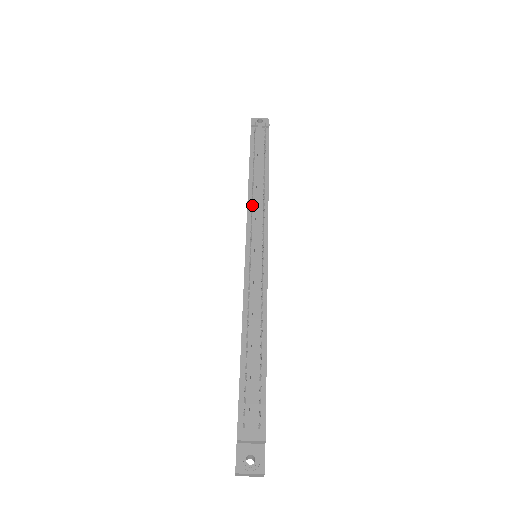
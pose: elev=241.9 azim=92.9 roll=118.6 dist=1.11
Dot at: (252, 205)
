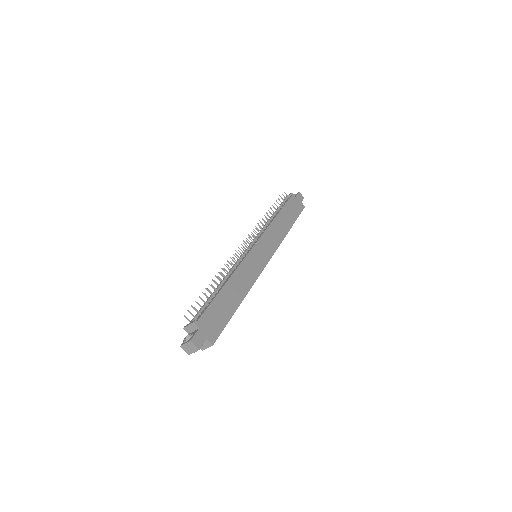
Dot at: (255, 231)
